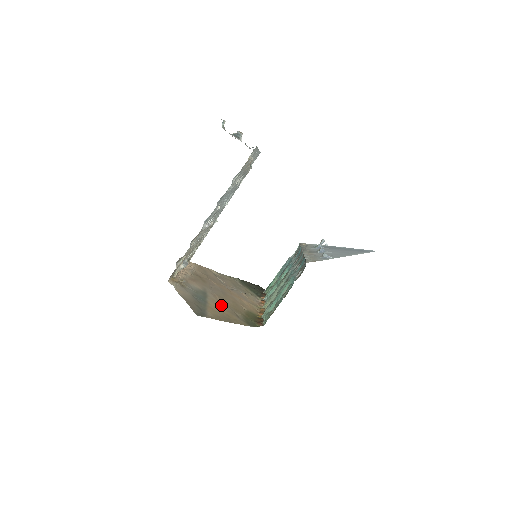
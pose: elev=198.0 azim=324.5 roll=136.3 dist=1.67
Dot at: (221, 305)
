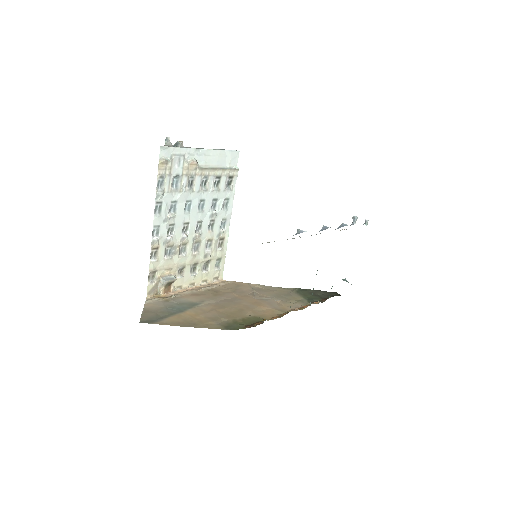
Dot at: (206, 313)
